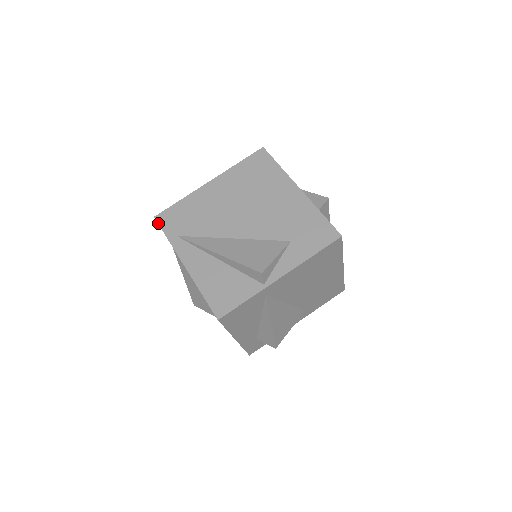
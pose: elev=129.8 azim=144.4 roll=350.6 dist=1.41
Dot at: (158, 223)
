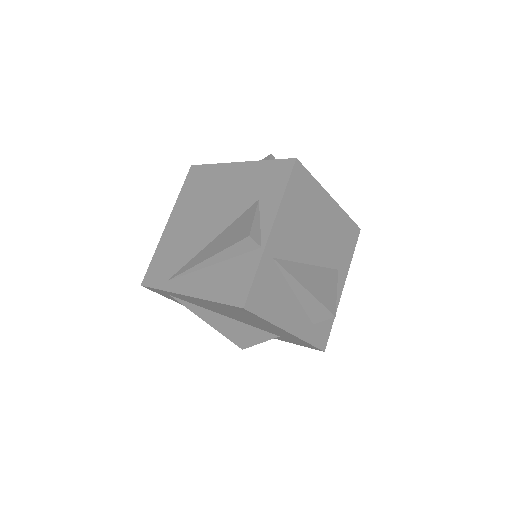
Dot at: (146, 286)
